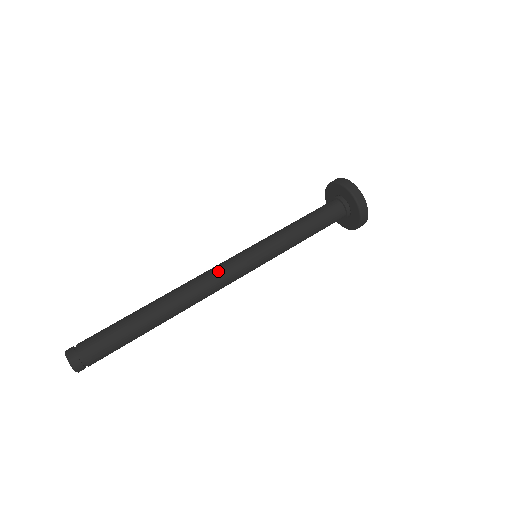
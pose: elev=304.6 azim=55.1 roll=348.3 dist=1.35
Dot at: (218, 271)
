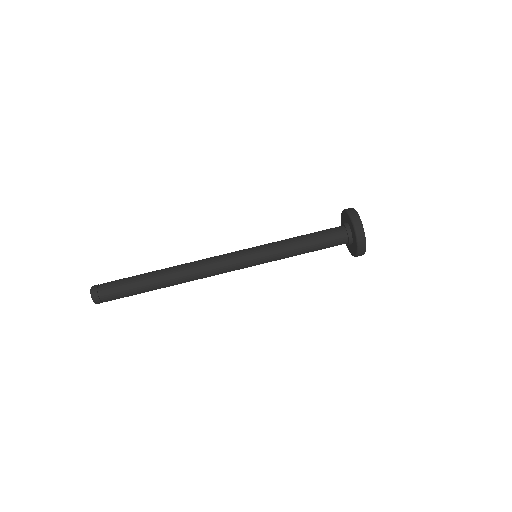
Dot at: (221, 271)
